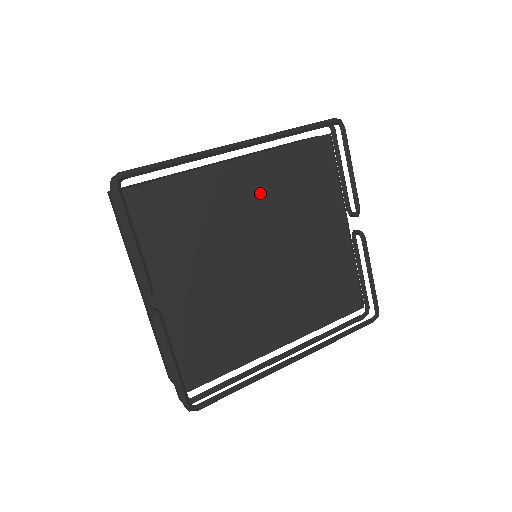
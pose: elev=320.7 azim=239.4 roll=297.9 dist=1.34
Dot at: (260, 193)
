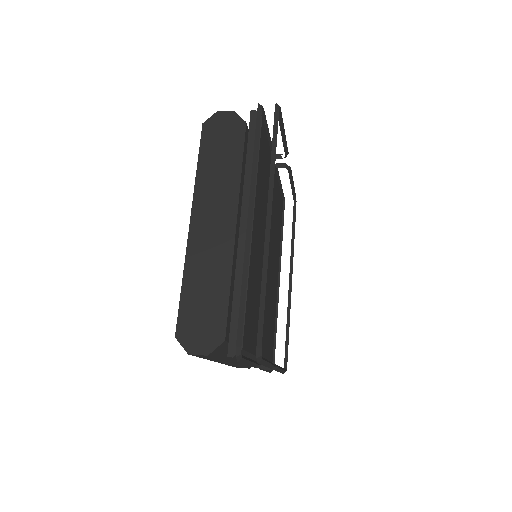
Dot at: (260, 223)
